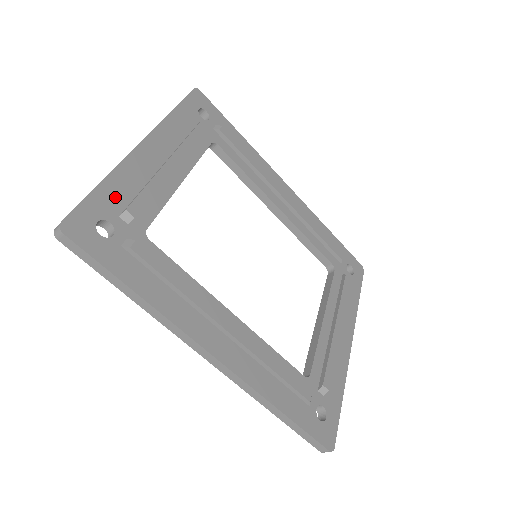
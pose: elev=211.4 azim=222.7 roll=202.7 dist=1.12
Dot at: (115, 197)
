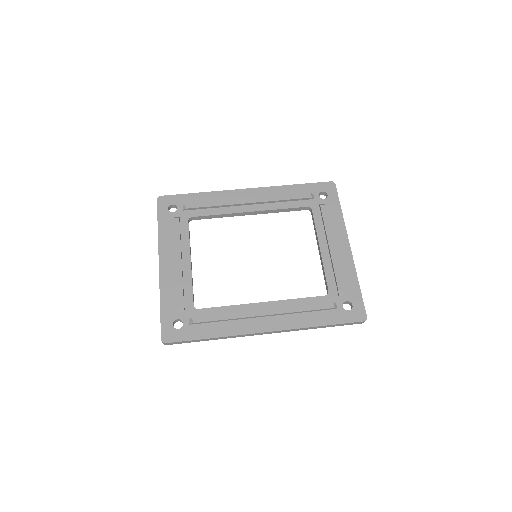
Dot at: (170, 306)
